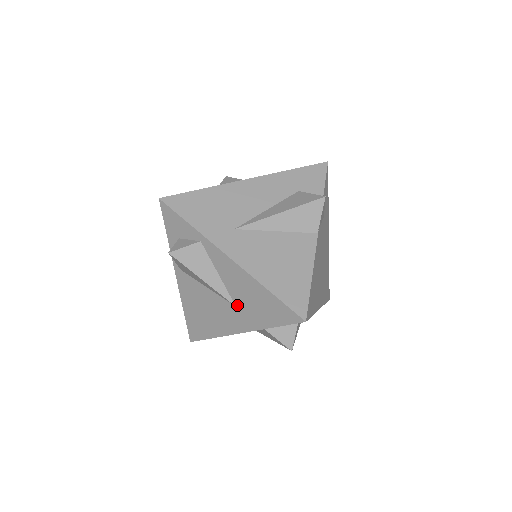
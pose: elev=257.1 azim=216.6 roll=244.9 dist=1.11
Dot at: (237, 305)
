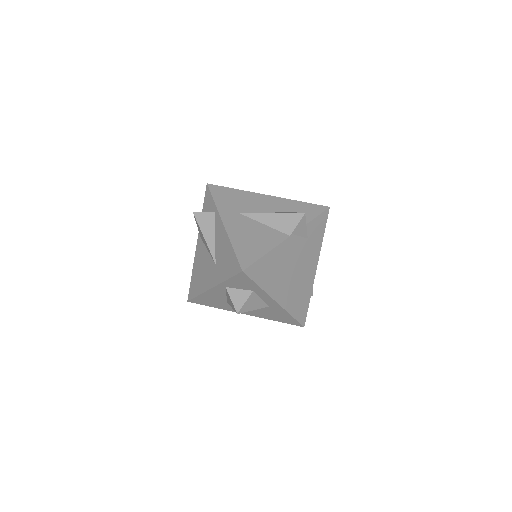
Dot at: (216, 262)
